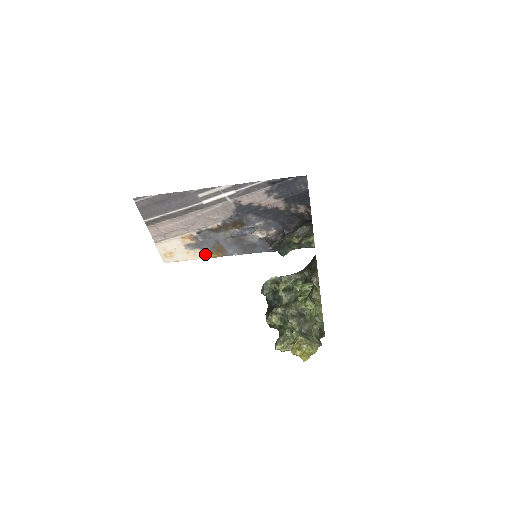
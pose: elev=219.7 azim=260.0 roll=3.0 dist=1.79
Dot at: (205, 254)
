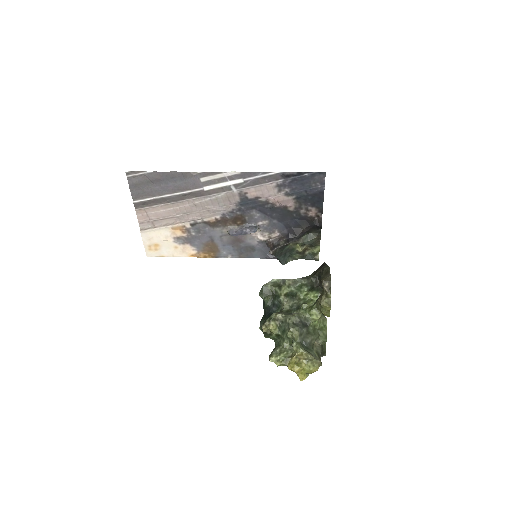
Dot at: (195, 252)
